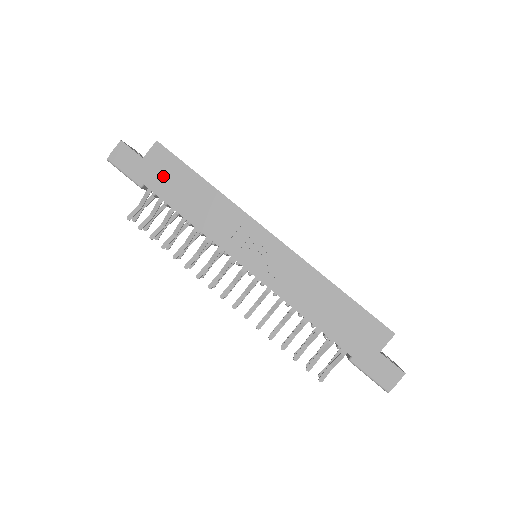
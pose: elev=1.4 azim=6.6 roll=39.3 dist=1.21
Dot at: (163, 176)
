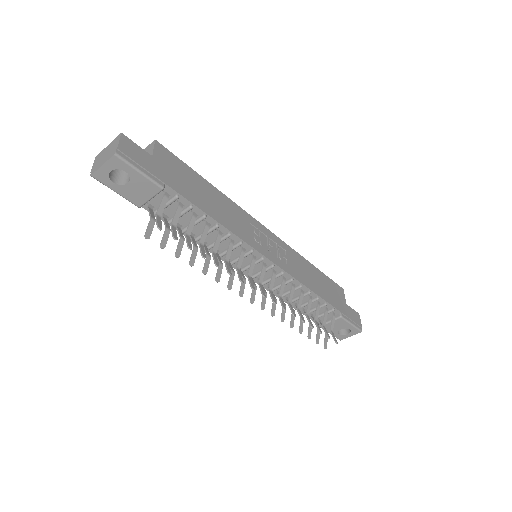
Dot at: (178, 177)
